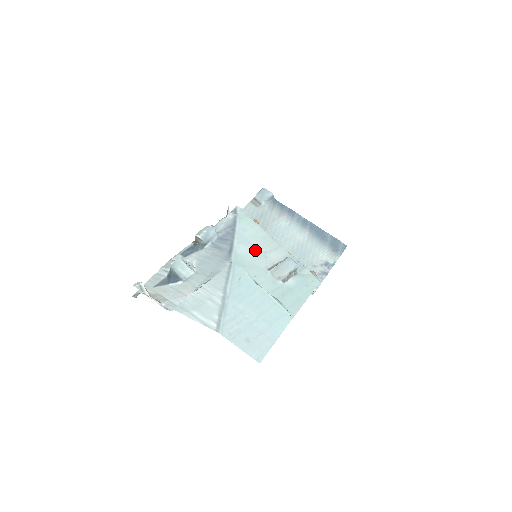
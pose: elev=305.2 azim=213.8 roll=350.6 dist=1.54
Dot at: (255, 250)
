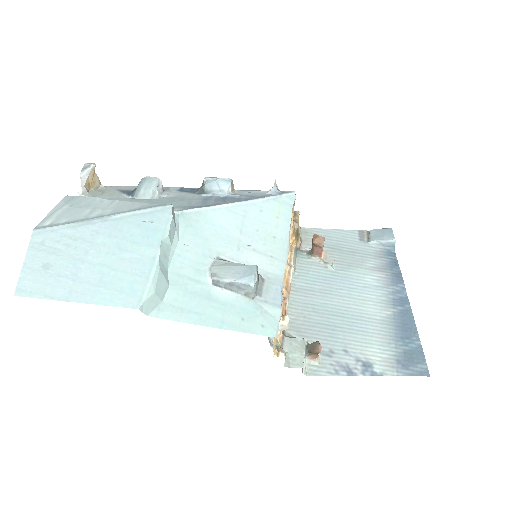
Dot at: (237, 232)
